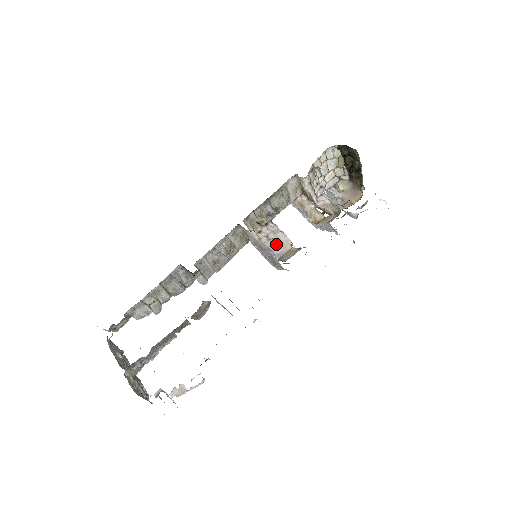
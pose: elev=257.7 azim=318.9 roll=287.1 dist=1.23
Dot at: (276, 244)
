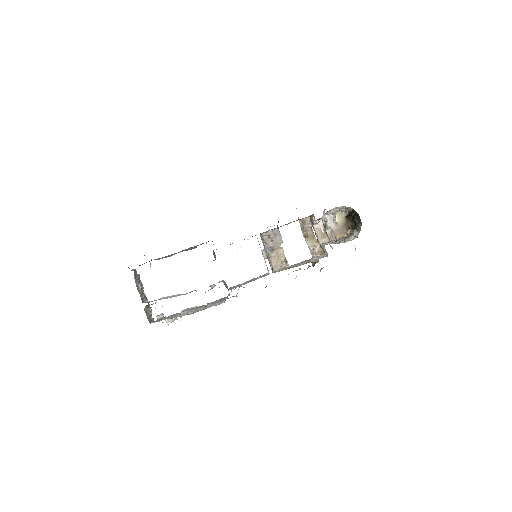
Dot at: (272, 241)
